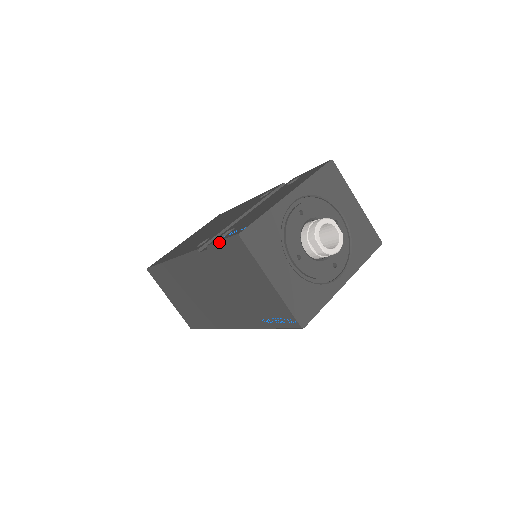
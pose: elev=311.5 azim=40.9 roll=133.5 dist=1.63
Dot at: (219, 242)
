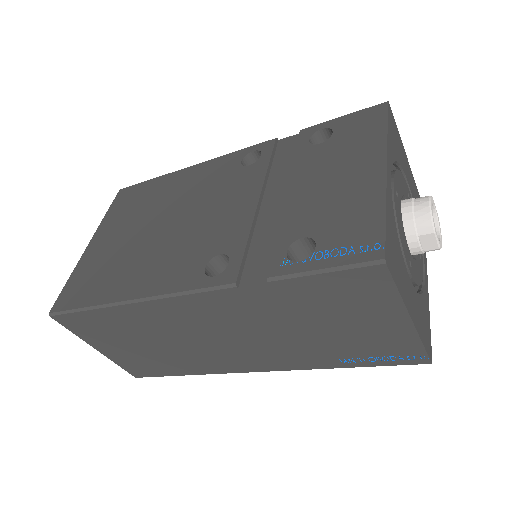
Dot at: (313, 273)
